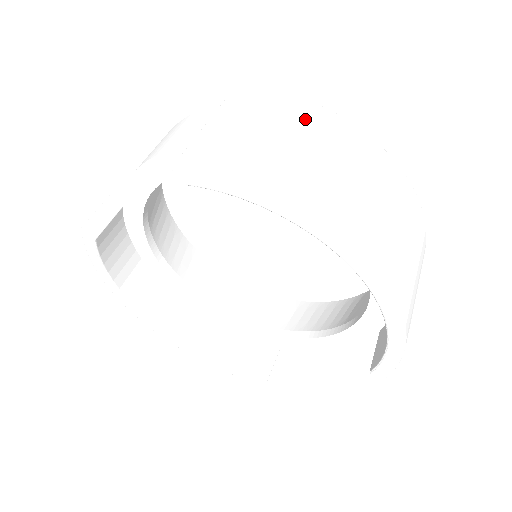
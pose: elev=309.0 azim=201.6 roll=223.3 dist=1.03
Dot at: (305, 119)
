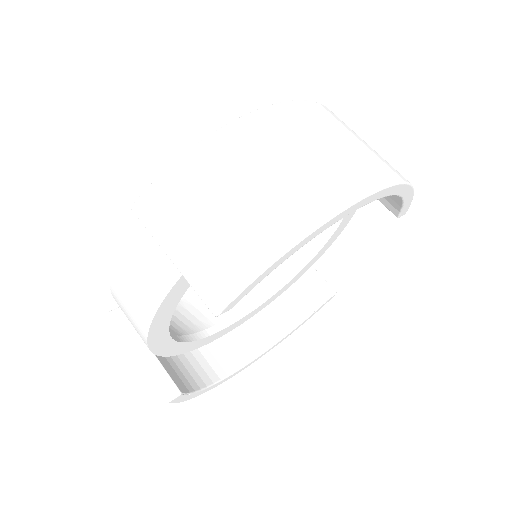
Dot at: (213, 167)
